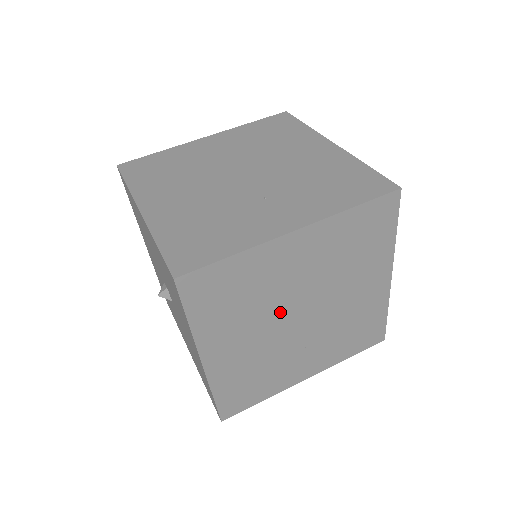
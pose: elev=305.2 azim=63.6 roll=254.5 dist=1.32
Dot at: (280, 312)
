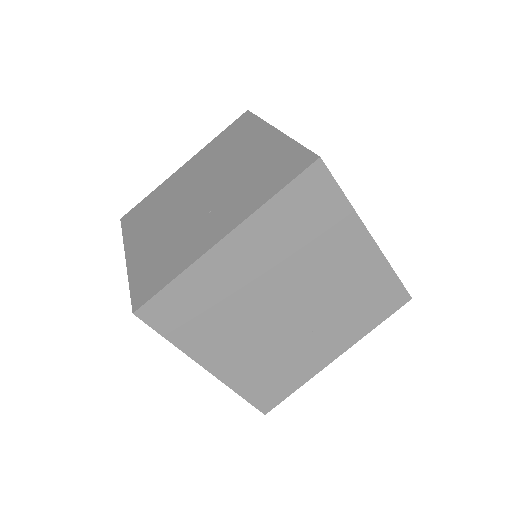
Dot at: (260, 309)
